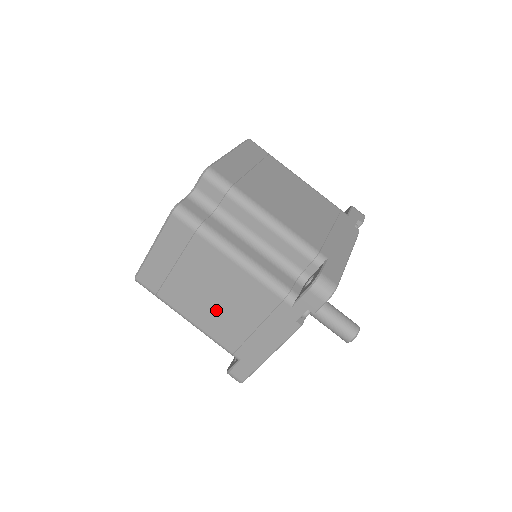
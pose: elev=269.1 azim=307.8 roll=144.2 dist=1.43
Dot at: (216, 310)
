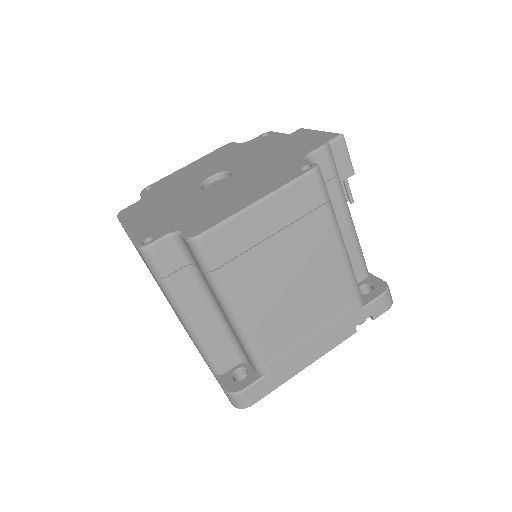
Dot at: occluded
